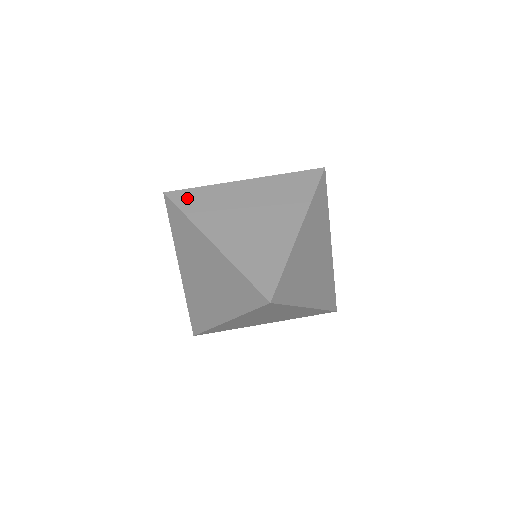
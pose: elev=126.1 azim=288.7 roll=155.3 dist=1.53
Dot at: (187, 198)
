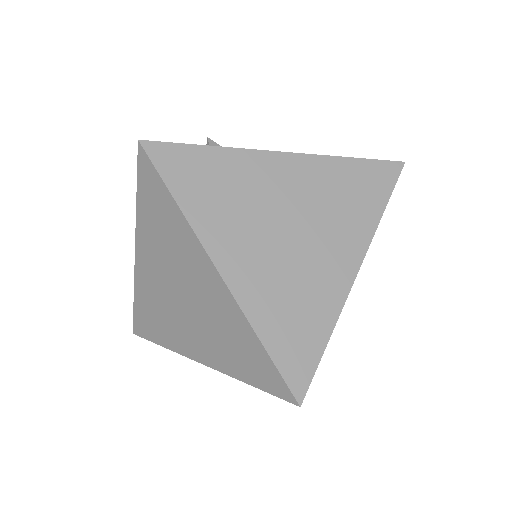
Dot at: (182, 165)
